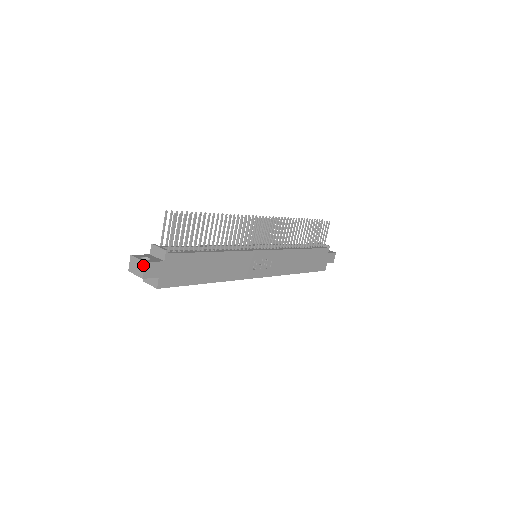
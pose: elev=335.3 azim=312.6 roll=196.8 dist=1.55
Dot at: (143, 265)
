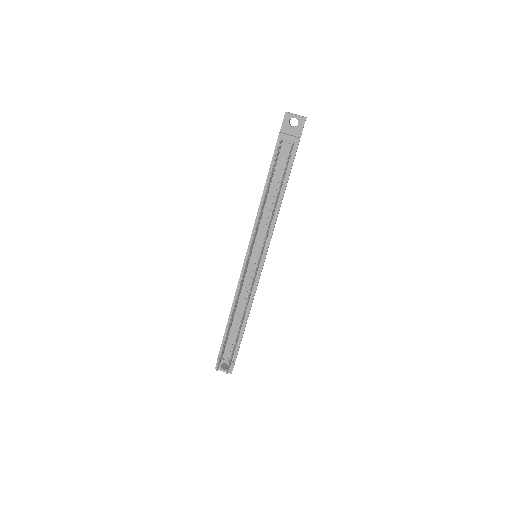
Dot at: (231, 373)
